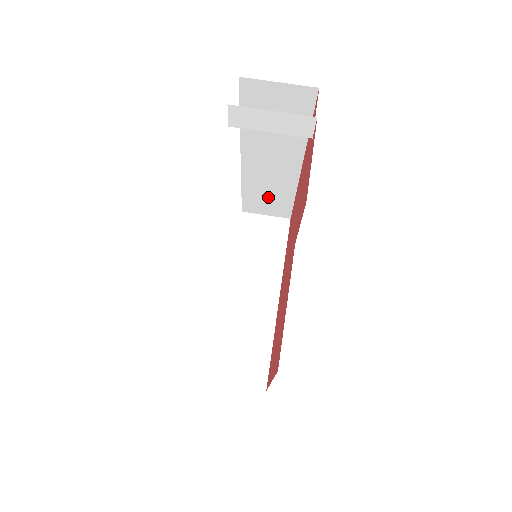
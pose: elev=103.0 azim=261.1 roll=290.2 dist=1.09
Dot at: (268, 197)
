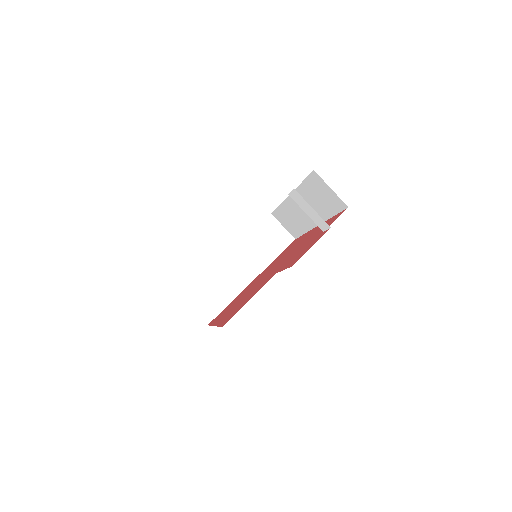
Dot at: (291, 220)
